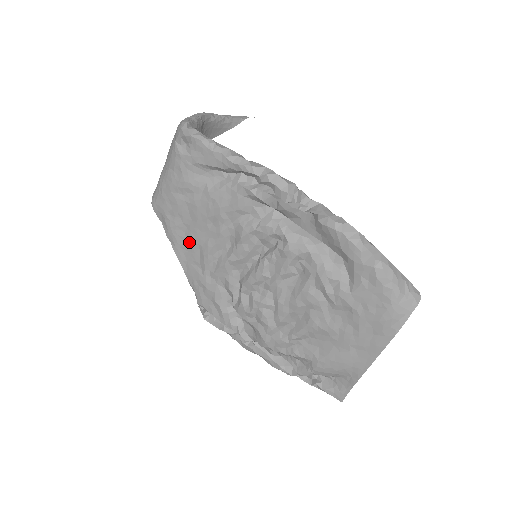
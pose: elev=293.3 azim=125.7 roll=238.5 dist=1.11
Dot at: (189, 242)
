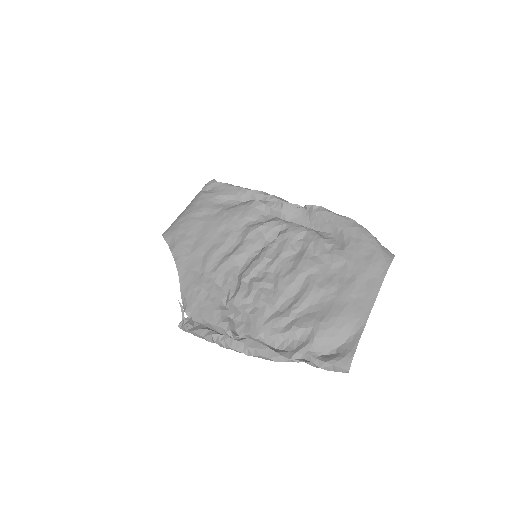
Dot at: (194, 251)
